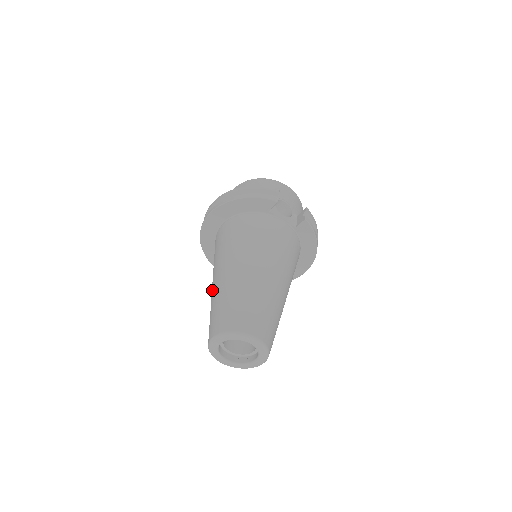
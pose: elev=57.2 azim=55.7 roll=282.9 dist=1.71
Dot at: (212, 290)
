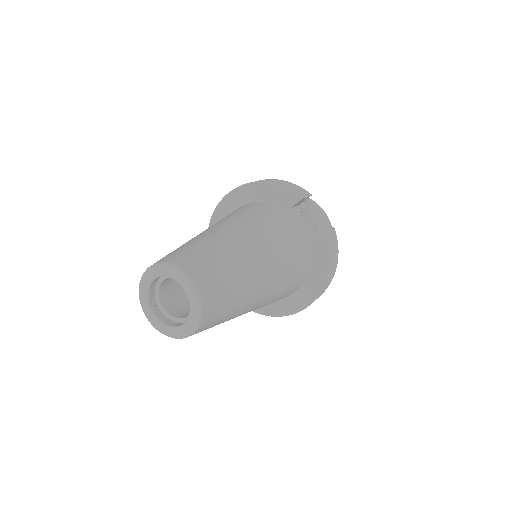
Dot at: occluded
